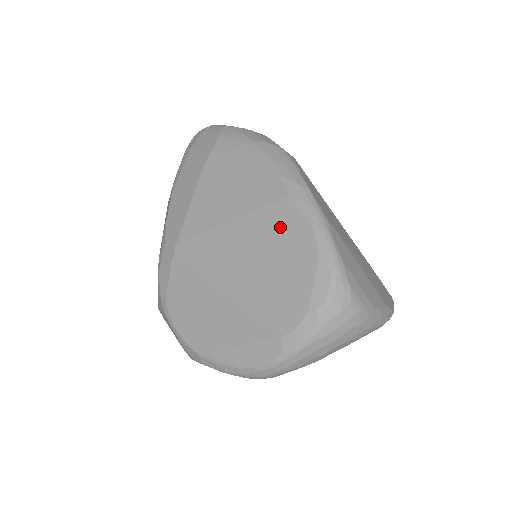
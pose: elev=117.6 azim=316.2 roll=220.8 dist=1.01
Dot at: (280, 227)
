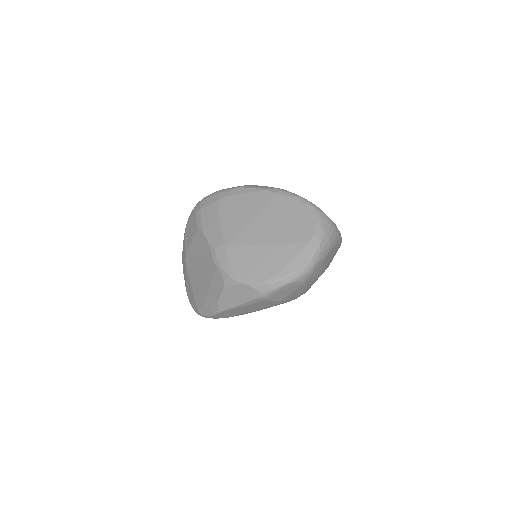
Dot at: (279, 206)
